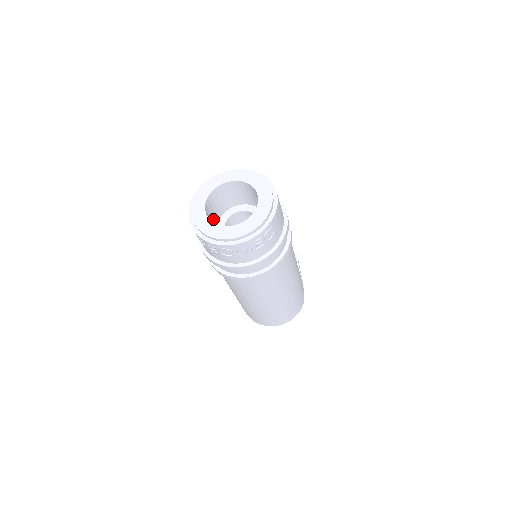
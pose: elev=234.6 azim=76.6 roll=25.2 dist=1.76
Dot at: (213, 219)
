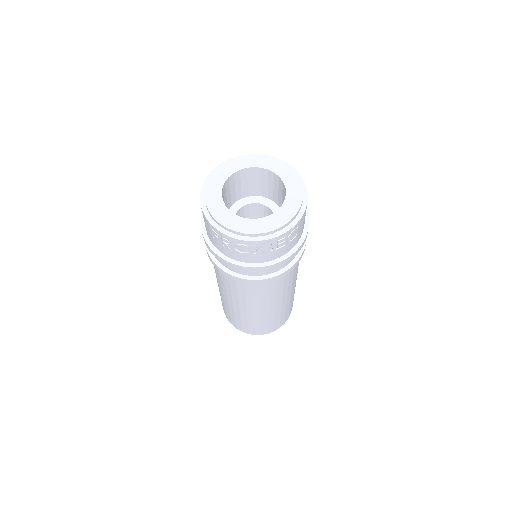
Dot at: occluded
